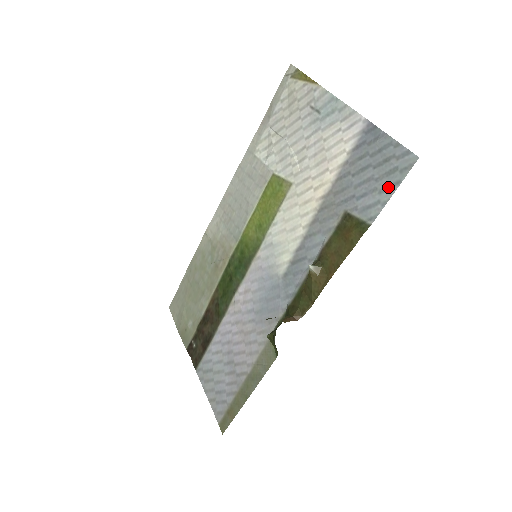
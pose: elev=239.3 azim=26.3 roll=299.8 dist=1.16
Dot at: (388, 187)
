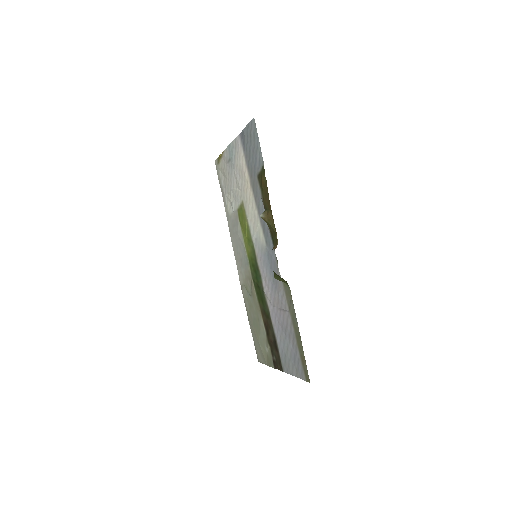
Dot at: (257, 143)
